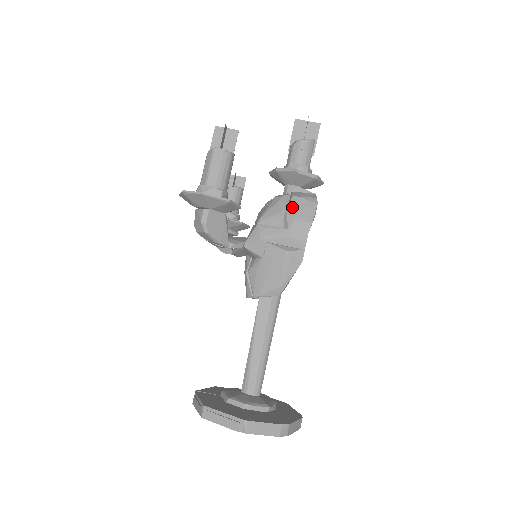
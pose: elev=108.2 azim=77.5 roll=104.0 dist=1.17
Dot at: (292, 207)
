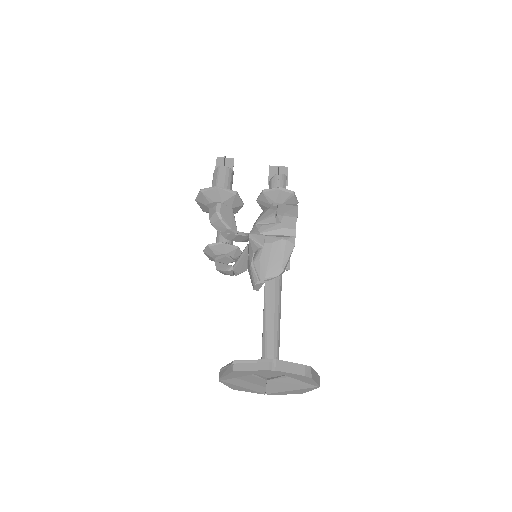
Dot at: (280, 210)
